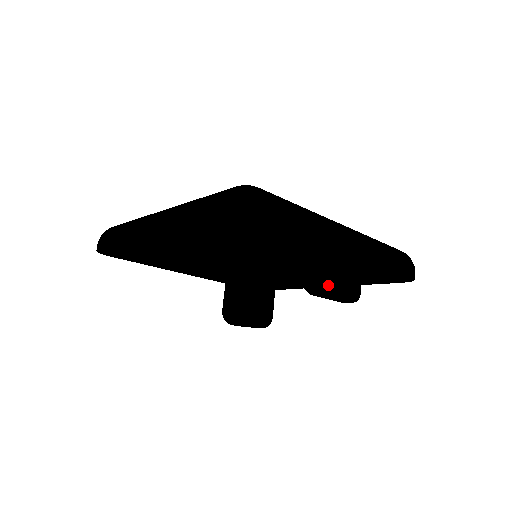
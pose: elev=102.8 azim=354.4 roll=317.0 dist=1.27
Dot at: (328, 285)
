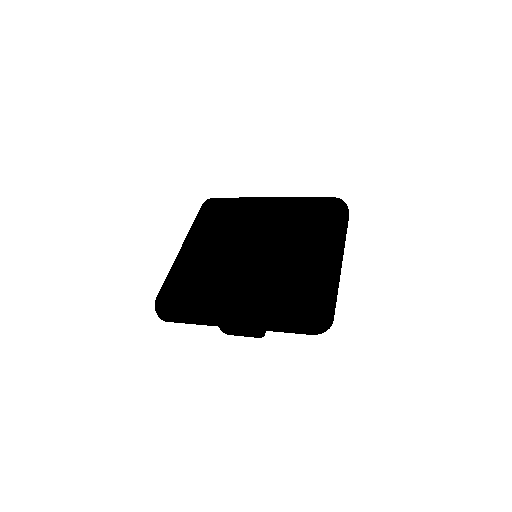
Dot at: (233, 332)
